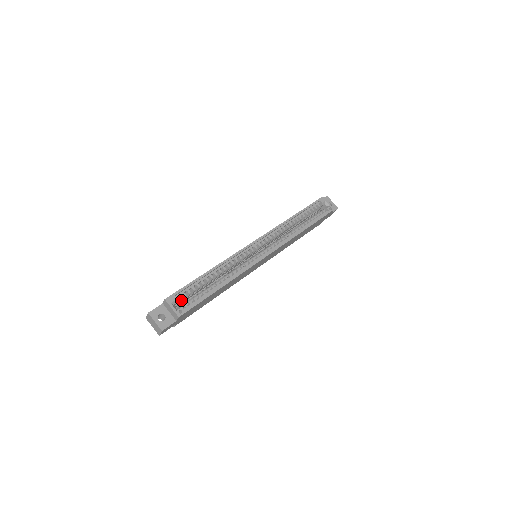
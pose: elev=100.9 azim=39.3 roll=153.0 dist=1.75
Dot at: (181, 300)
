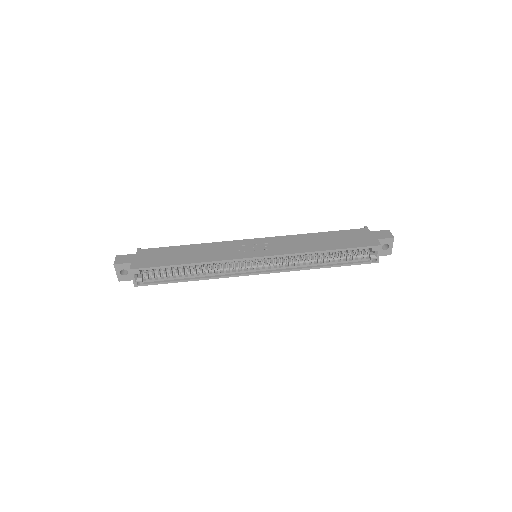
Dot at: occluded
